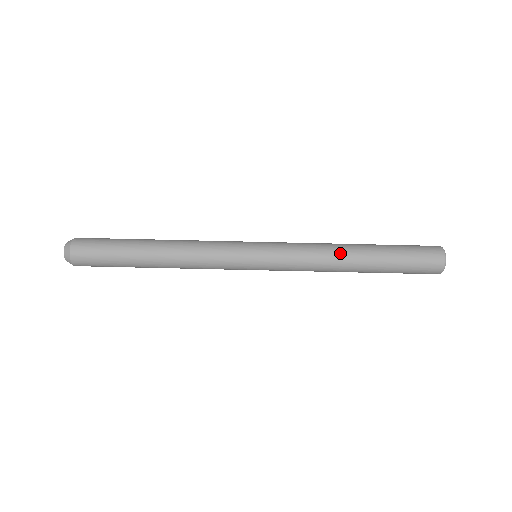
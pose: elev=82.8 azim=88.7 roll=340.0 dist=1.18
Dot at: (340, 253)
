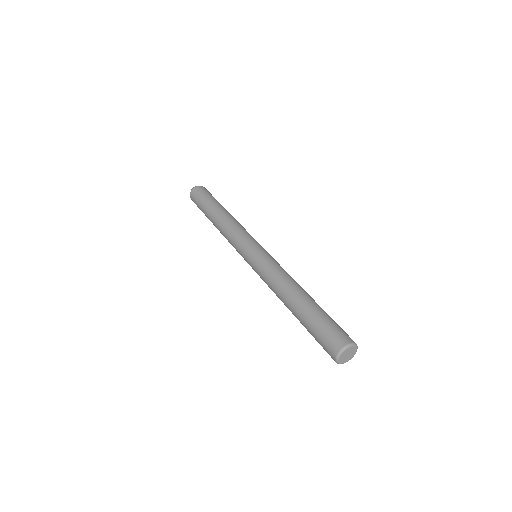
Dot at: (299, 285)
